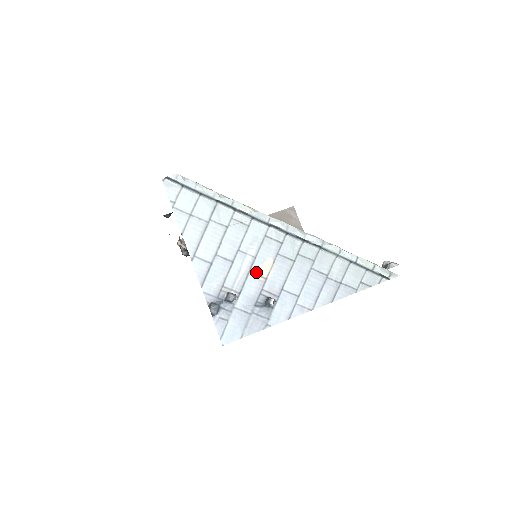
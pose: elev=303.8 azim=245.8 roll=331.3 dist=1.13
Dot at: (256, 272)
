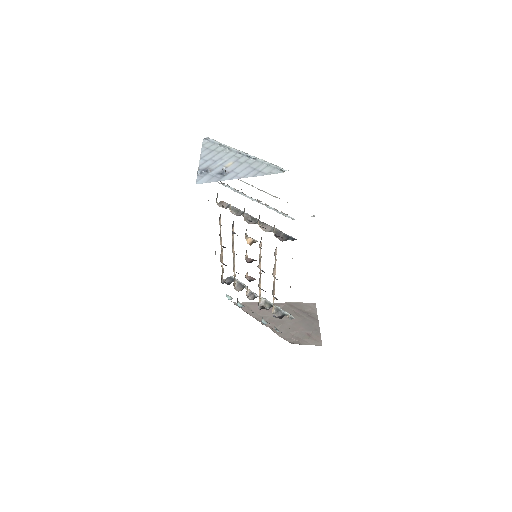
Dot at: (224, 165)
